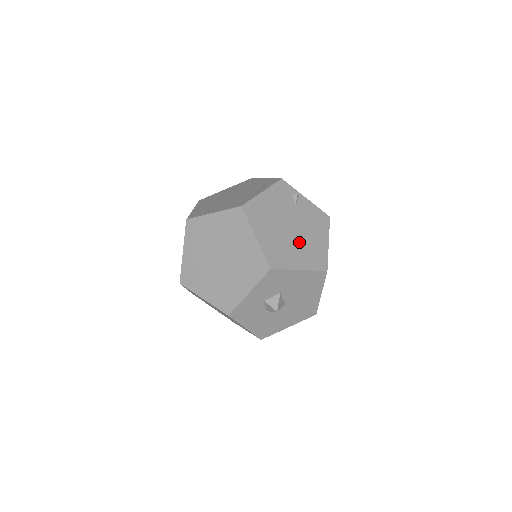
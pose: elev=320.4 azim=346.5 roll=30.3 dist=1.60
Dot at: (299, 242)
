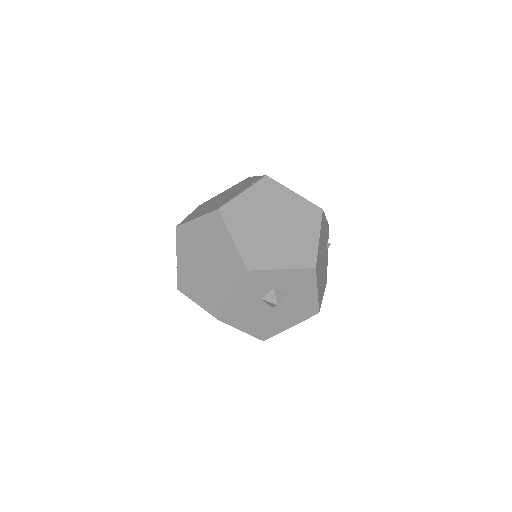
Dot at: occluded
